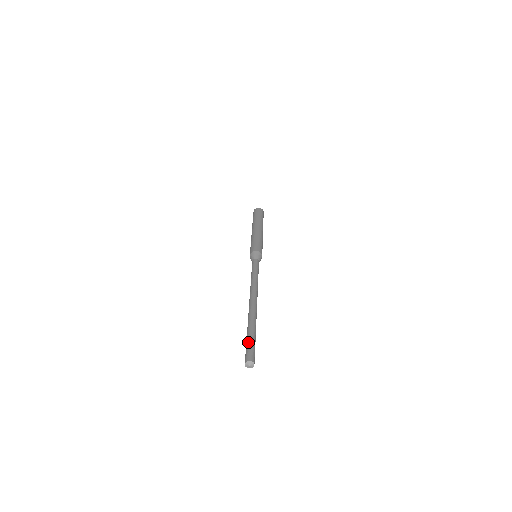
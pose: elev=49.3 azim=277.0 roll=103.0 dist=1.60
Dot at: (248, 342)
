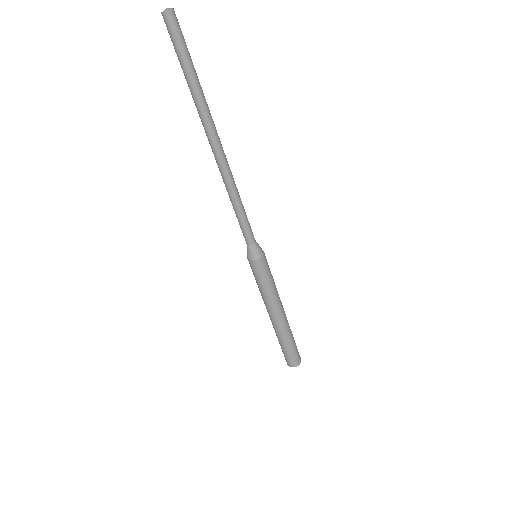
Dot at: occluded
